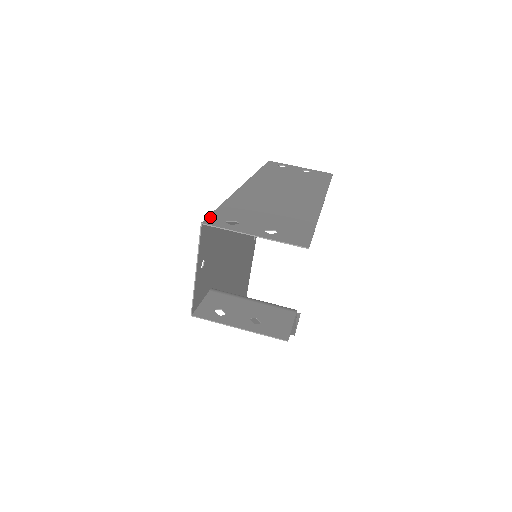
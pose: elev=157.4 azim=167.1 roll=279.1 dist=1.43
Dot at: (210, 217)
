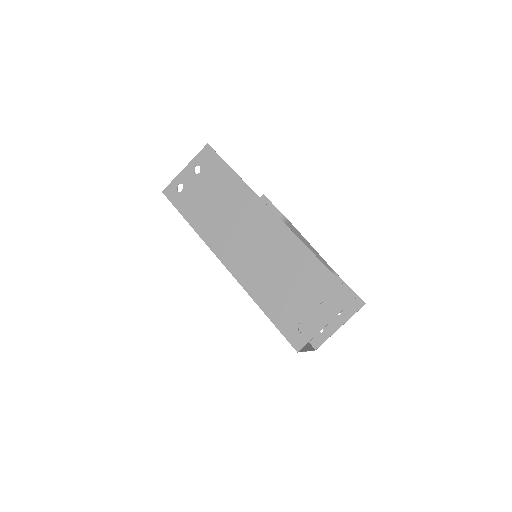
Dot at: (289, 340)
